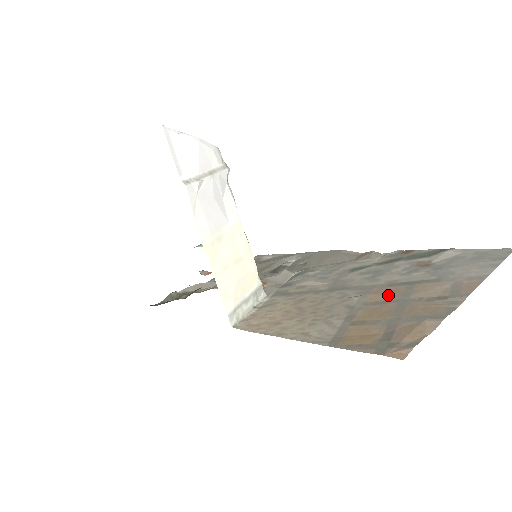
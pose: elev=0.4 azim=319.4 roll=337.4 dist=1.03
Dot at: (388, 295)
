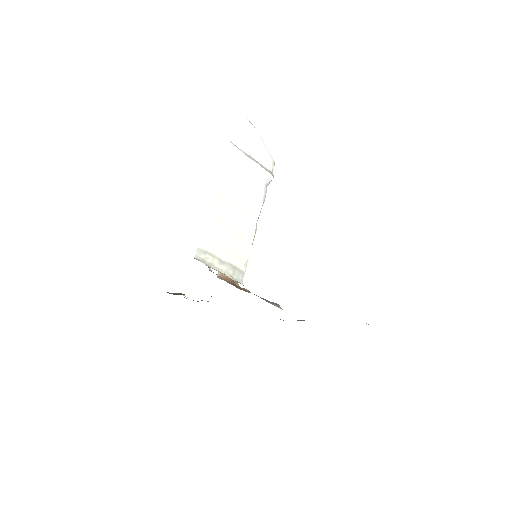
Dot at: occluded
